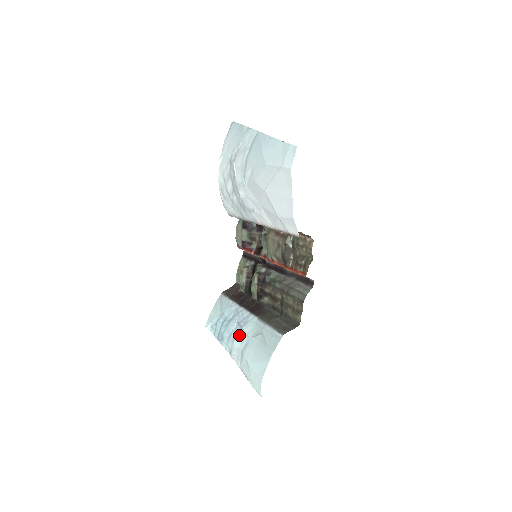
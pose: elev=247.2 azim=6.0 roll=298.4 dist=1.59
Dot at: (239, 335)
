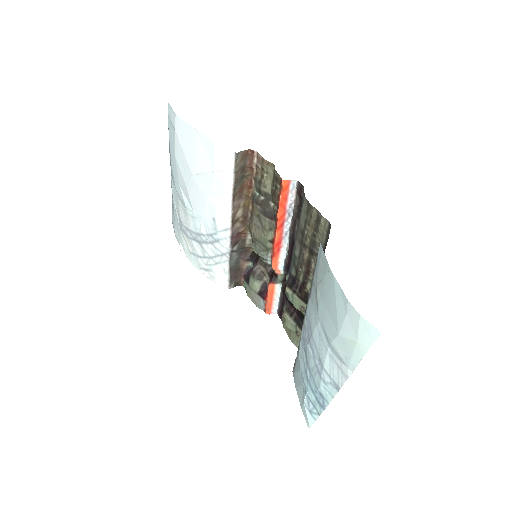
Dot at: (317, 346)
